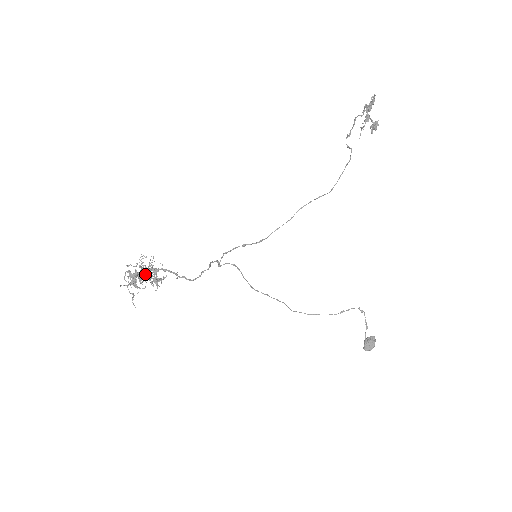
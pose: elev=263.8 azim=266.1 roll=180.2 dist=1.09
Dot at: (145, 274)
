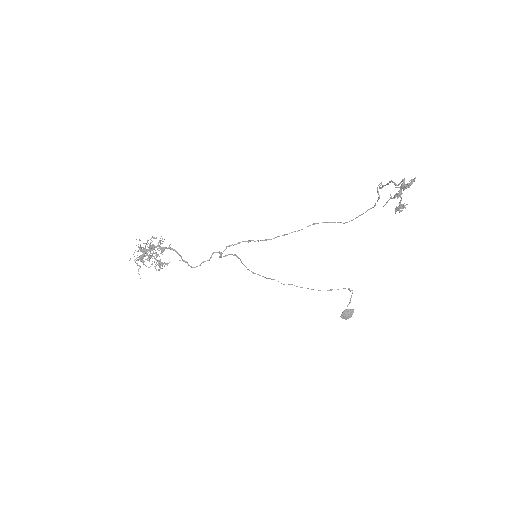
Dot at: (154, 249)
